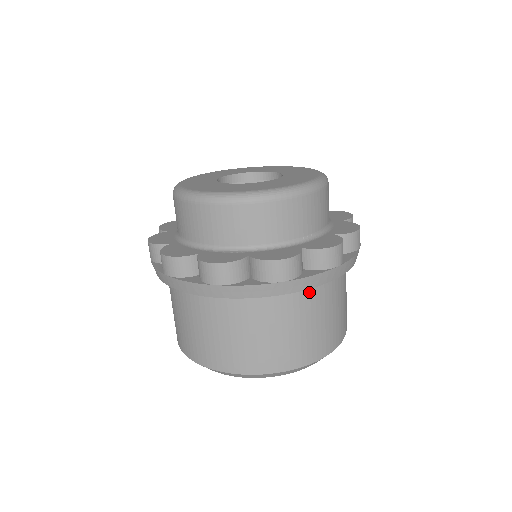
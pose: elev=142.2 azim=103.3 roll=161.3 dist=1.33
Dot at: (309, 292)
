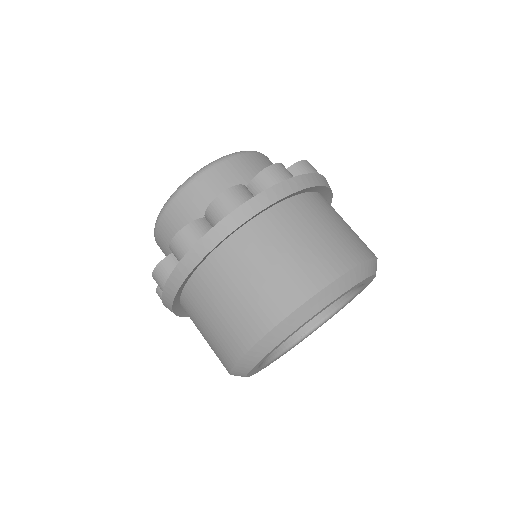
Dot at: (314, 201)
